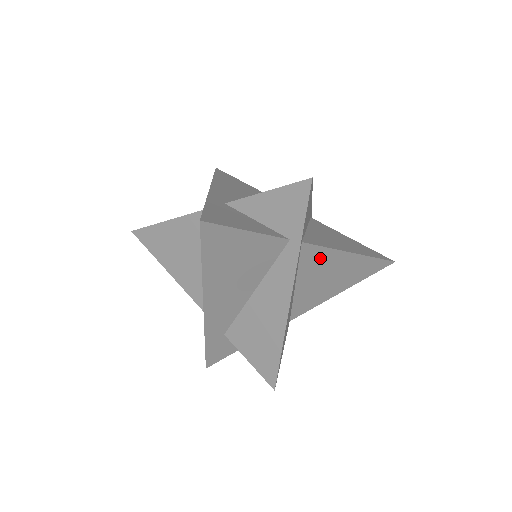
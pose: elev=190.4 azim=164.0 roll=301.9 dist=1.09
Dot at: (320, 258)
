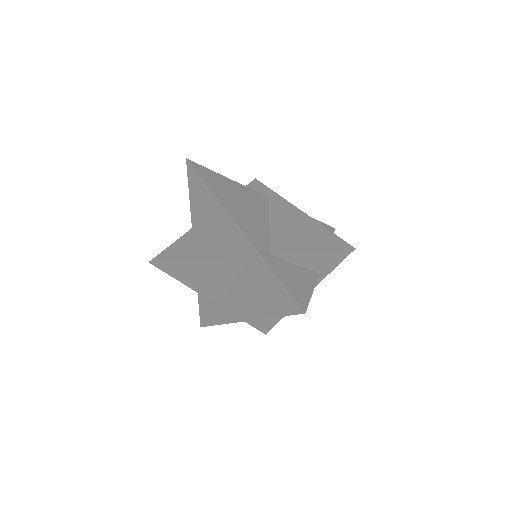
Dot at: occluded
